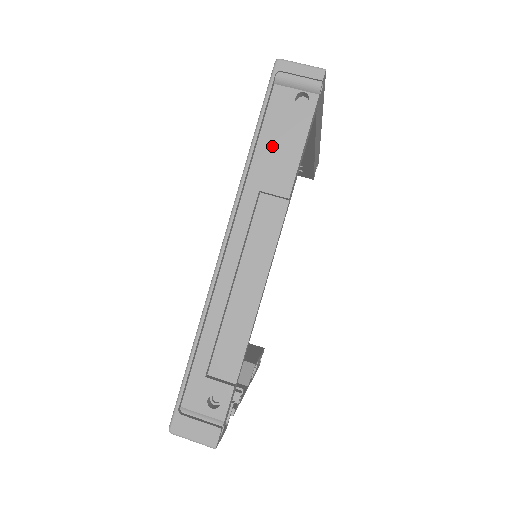
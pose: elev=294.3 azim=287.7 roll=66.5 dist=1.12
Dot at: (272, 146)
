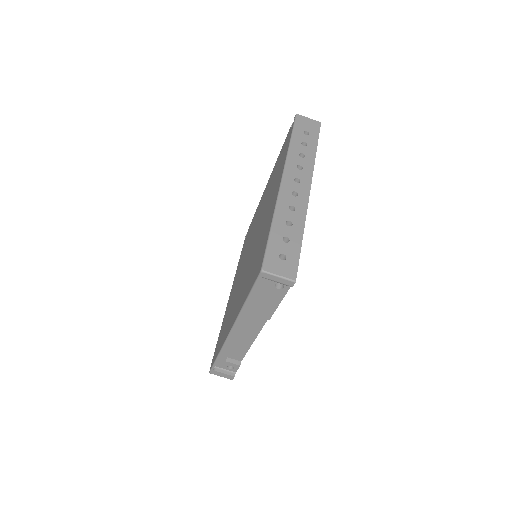
Dot at: (259, 301)
